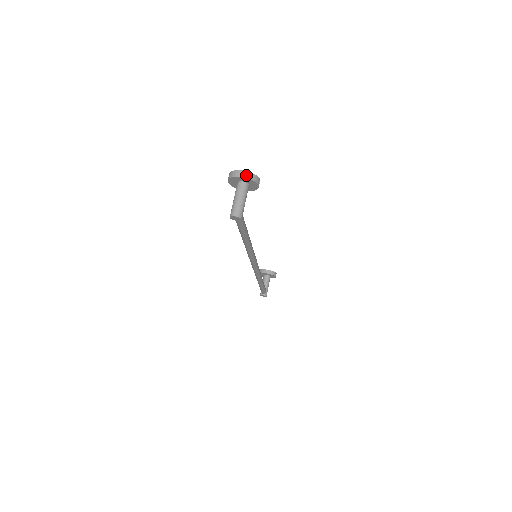
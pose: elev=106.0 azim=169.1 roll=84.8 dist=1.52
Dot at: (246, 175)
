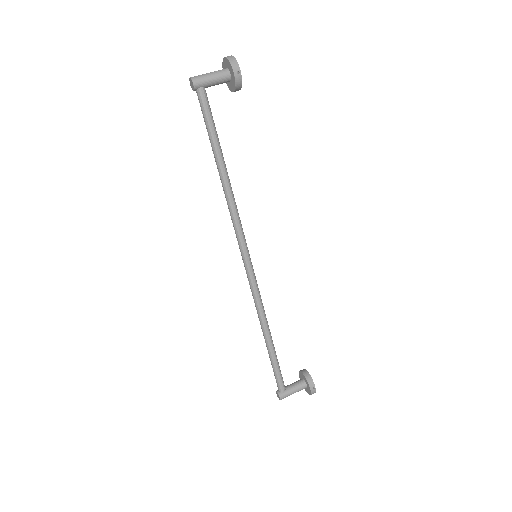
Dot at: (229, 57)
